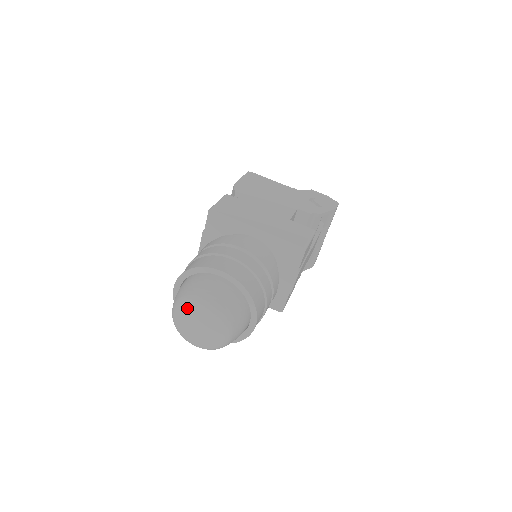
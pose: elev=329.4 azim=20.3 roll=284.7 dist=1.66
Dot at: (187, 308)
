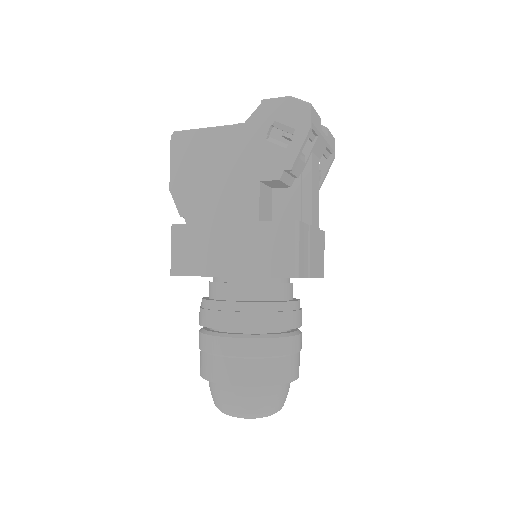
Dot at: occluded
